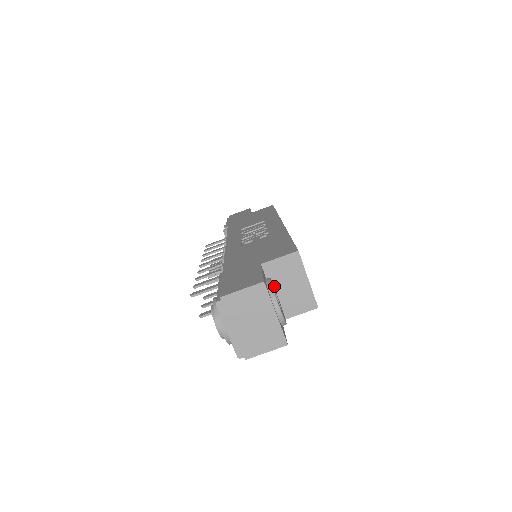
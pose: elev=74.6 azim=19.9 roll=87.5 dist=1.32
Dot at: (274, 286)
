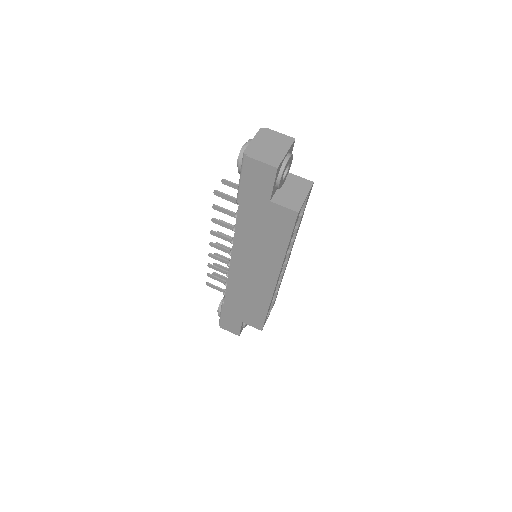
Dot at: (284, 185)
